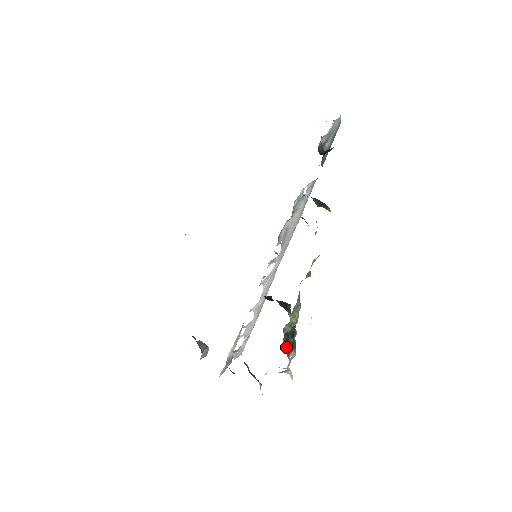
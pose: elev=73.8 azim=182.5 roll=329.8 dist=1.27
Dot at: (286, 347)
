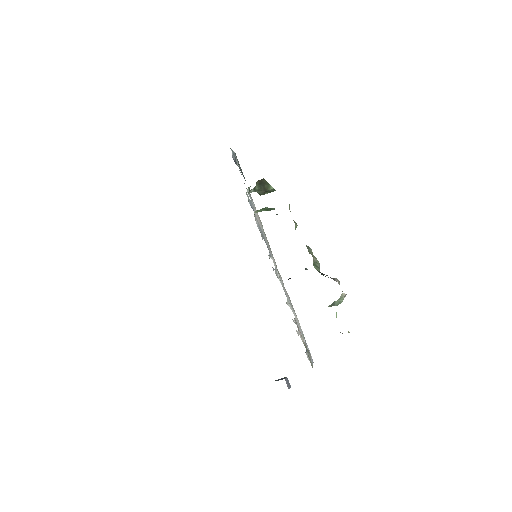
Dot at: (327, 275)
